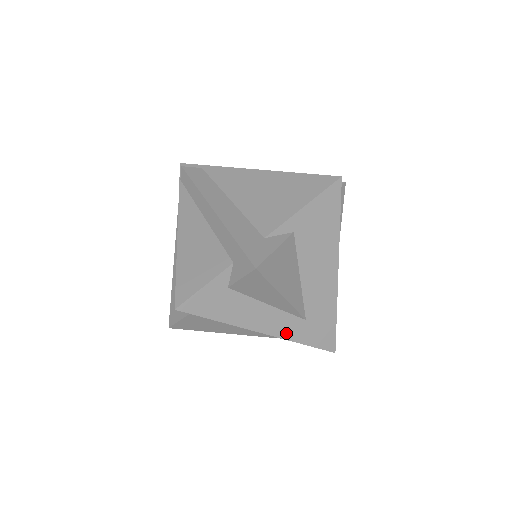
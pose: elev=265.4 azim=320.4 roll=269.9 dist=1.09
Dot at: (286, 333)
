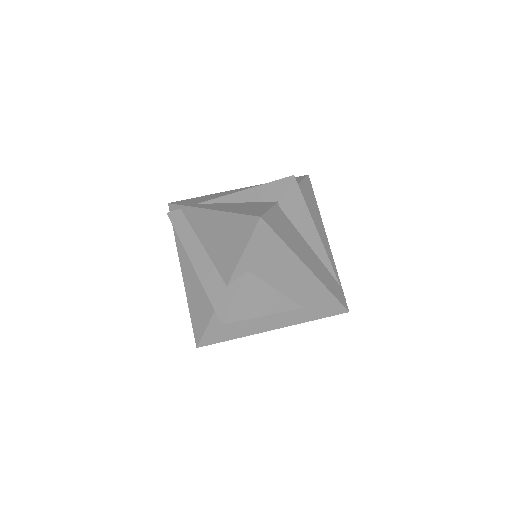
Dot at: (293, 321)
